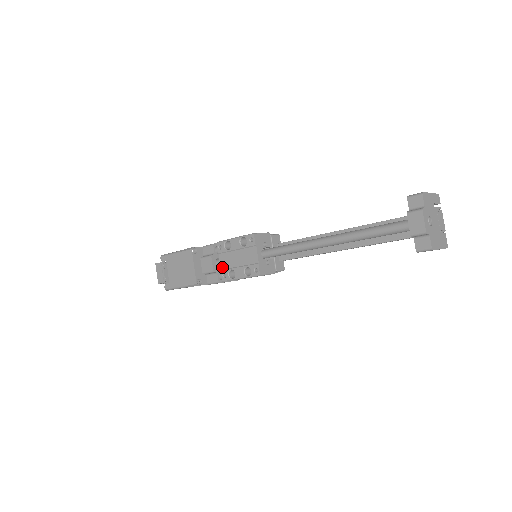
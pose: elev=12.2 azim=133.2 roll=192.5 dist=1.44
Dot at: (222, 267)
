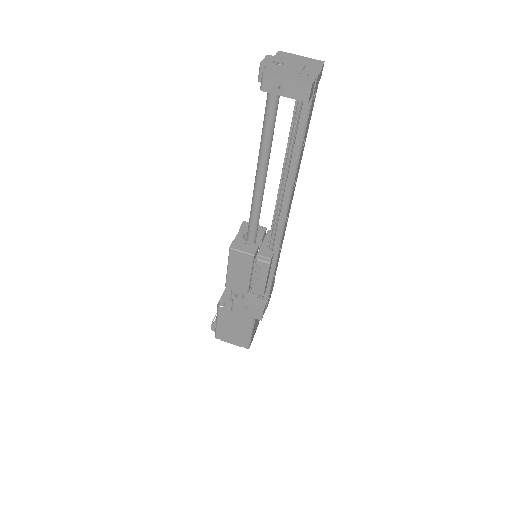
Dot at: occluded
